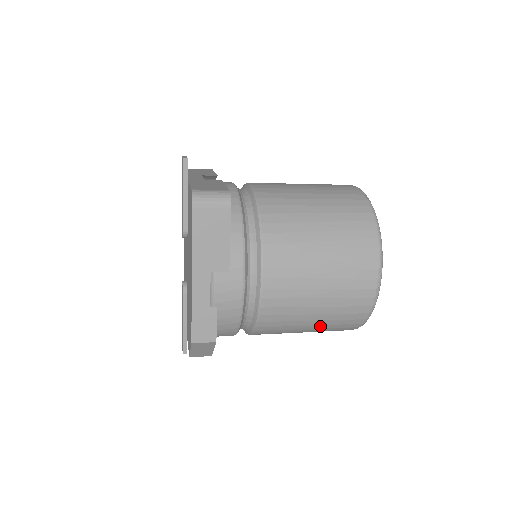
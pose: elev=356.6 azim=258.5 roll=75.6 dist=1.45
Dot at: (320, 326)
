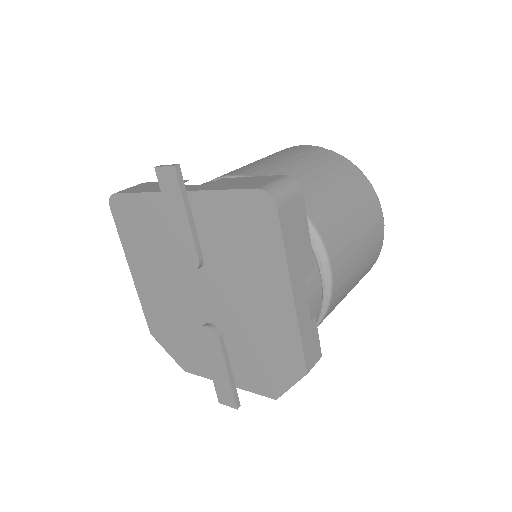
Dot at: occluded
